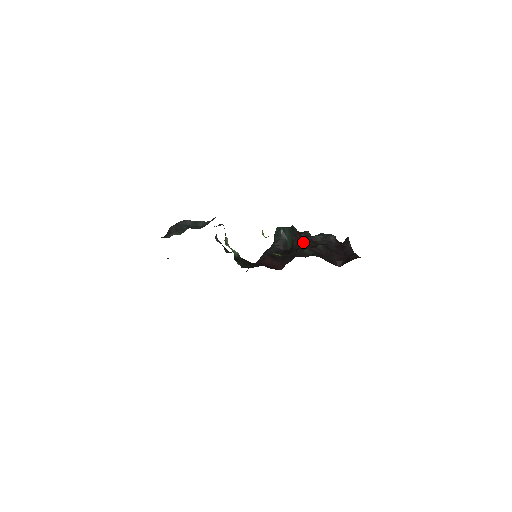
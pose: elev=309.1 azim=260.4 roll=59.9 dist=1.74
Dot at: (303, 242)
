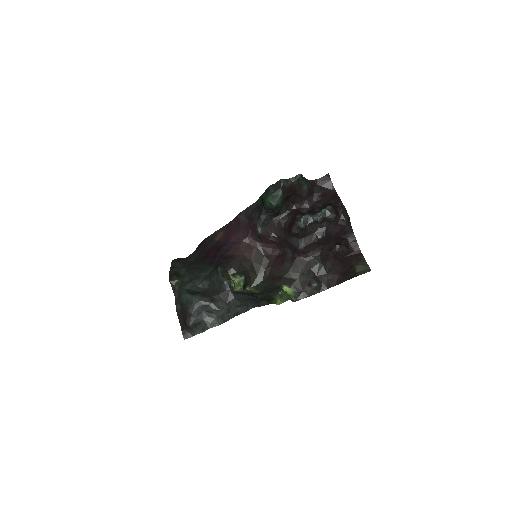
Dot at: (303, 235)
